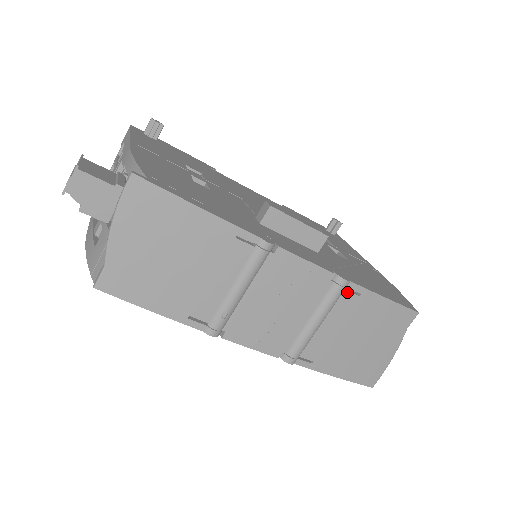
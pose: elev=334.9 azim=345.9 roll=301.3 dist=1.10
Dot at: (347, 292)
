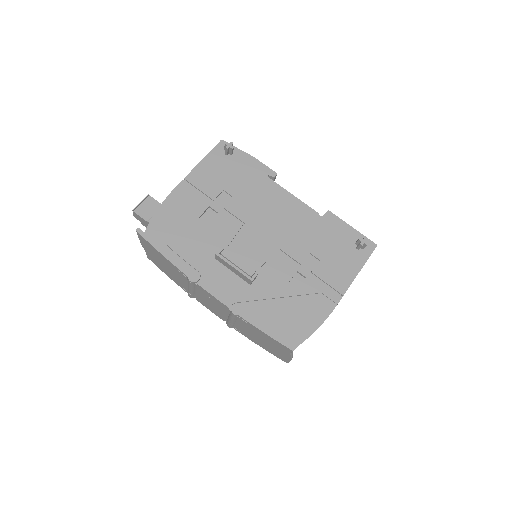
Dot at: (240, 318)
